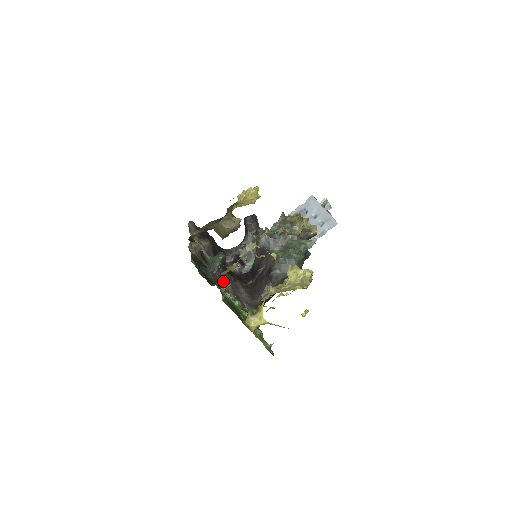
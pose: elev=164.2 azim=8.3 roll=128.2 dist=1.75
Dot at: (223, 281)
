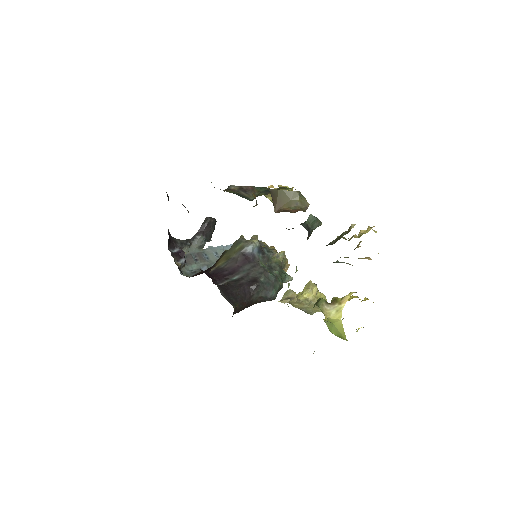
Dot at: occluded
